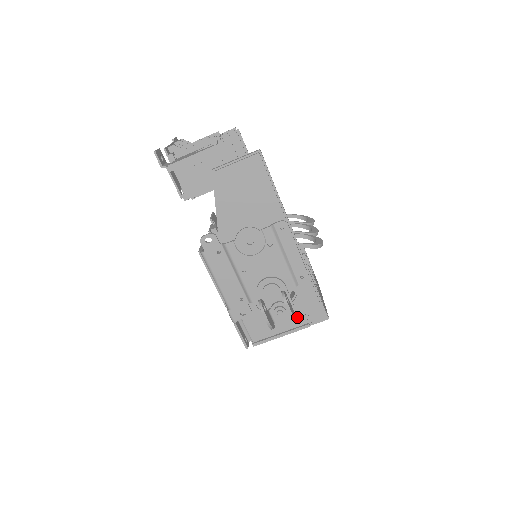
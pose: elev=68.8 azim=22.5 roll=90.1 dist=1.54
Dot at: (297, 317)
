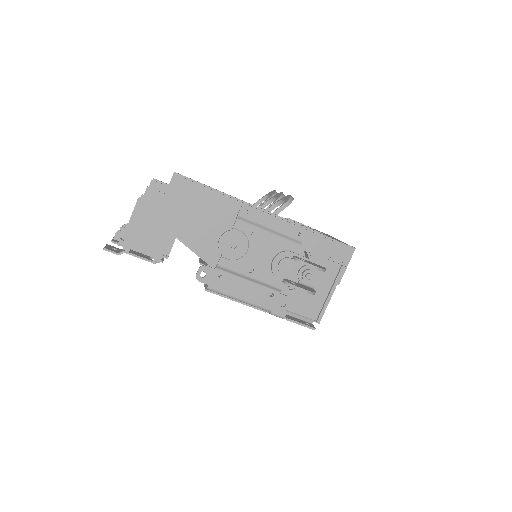
Dot at: (328, 269)
